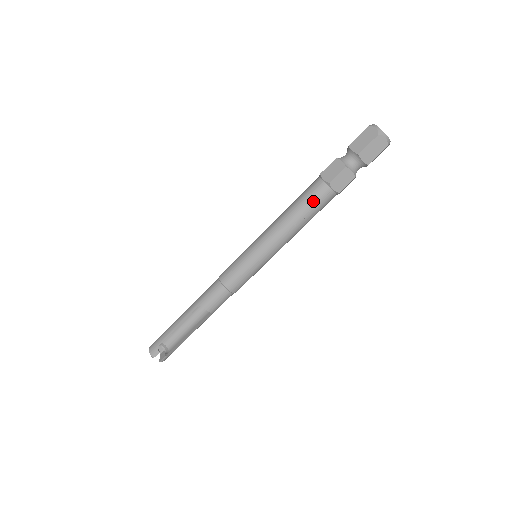
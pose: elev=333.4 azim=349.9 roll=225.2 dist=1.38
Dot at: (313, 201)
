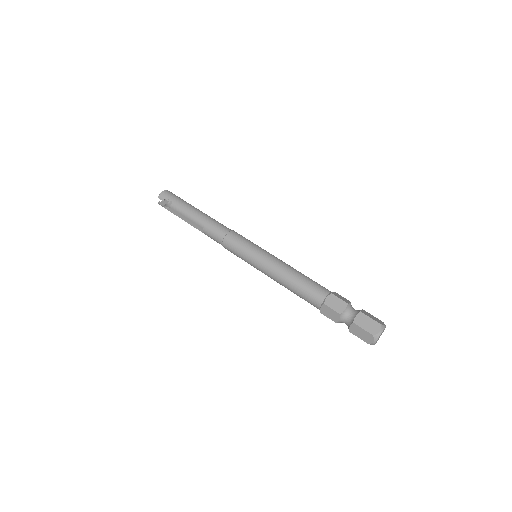
Dot at: (307, 293)
